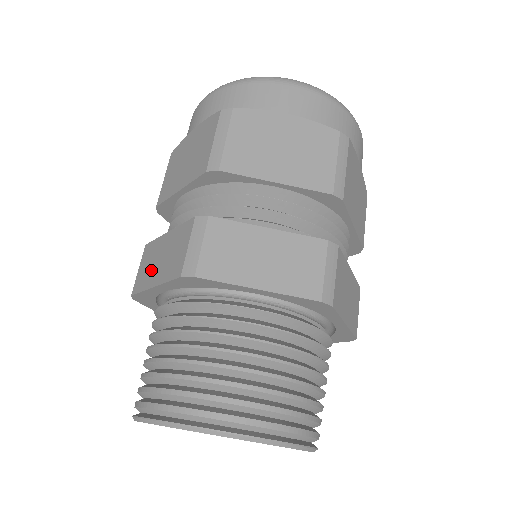
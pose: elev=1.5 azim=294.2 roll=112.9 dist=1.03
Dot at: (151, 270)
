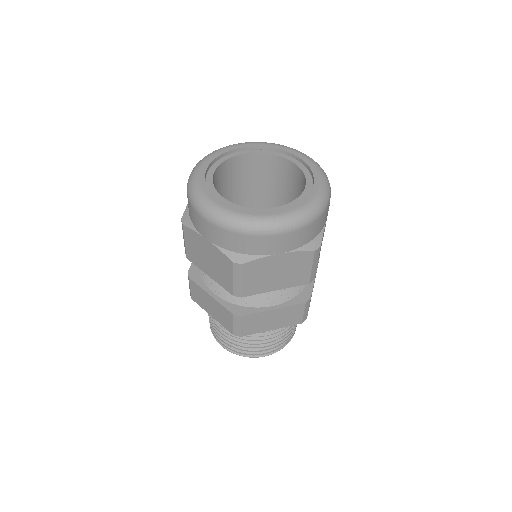
Dot at: (205, 304)
